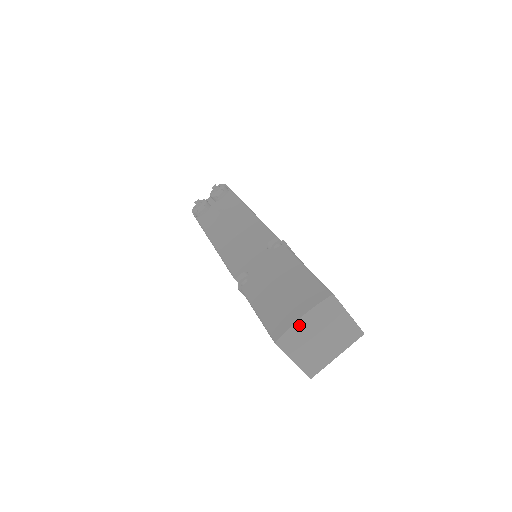
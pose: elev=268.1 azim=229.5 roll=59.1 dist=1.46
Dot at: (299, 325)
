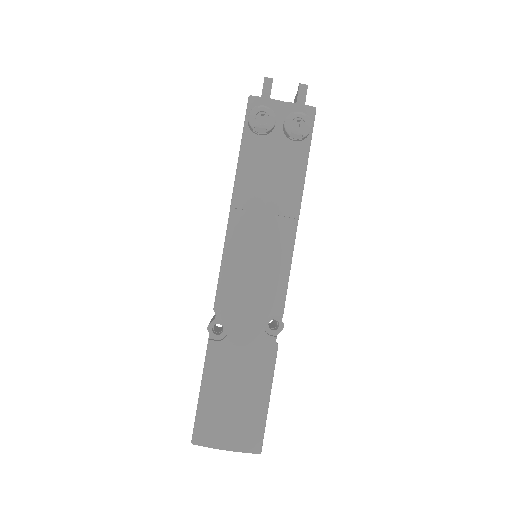
Dot at: (219, 447)
